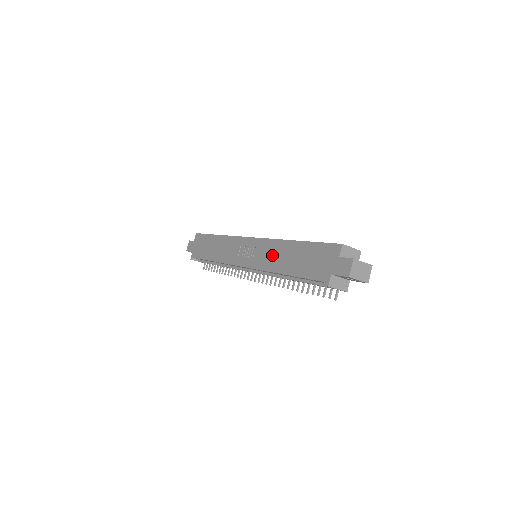
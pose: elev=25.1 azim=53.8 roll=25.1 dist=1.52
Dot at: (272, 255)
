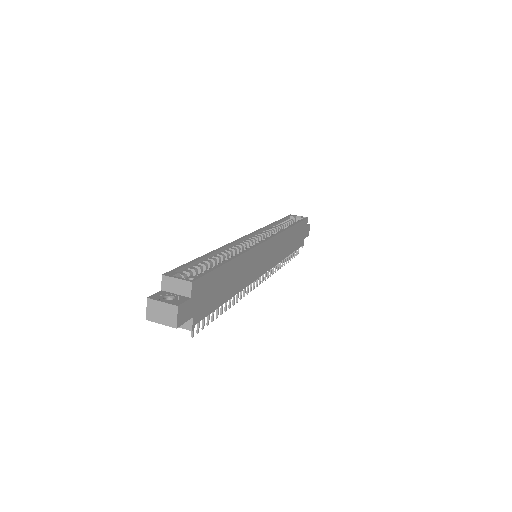
Dot at: occluded
